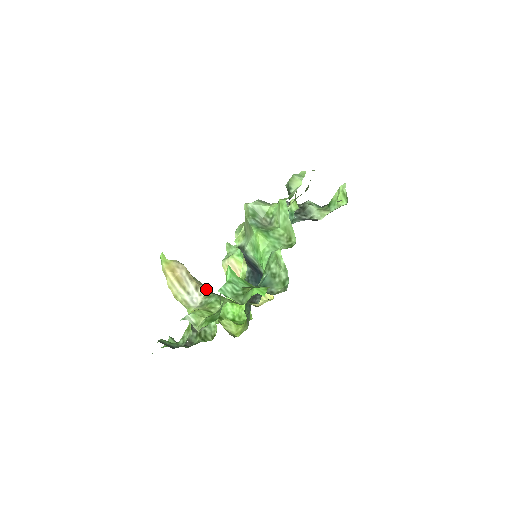
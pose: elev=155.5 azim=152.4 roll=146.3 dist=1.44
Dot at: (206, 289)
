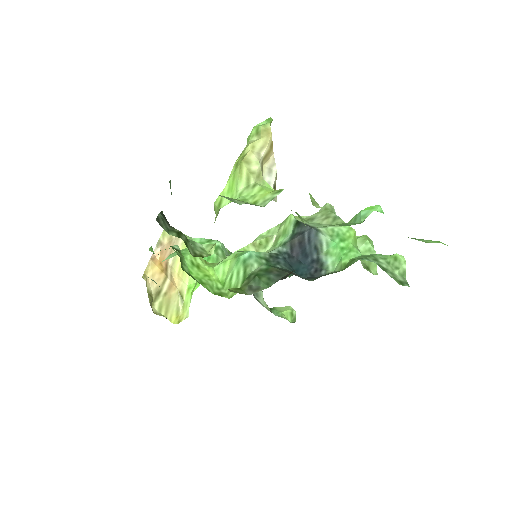
Dot at: occluded
